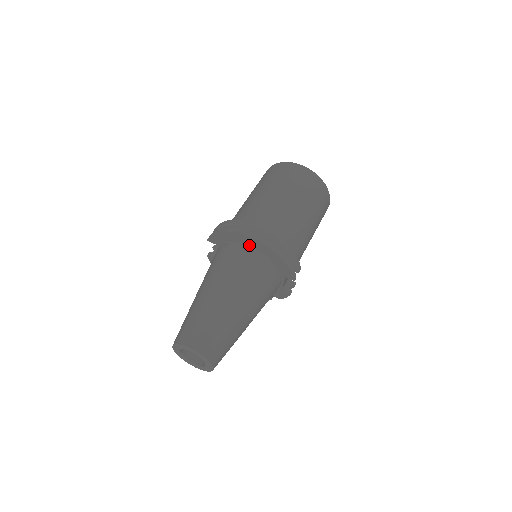
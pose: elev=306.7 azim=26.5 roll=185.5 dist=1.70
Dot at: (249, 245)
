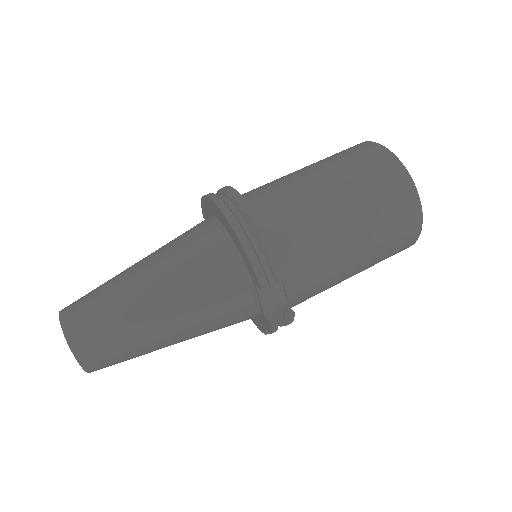
Dot at: (219, 219)
